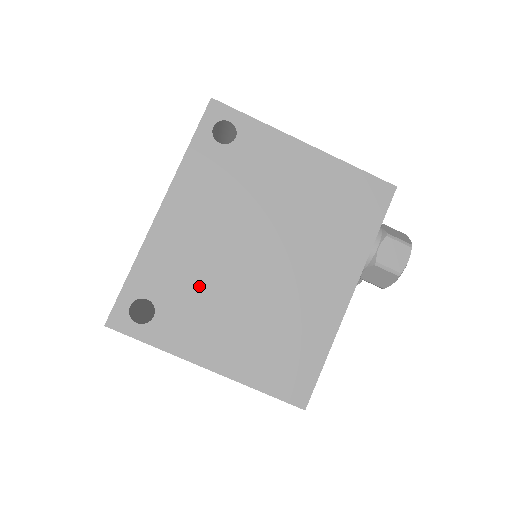
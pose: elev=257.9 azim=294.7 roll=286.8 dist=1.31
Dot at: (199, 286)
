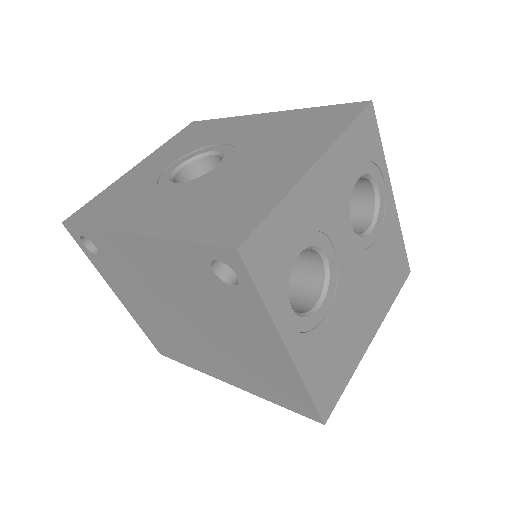
Dot at: (134, 280)
